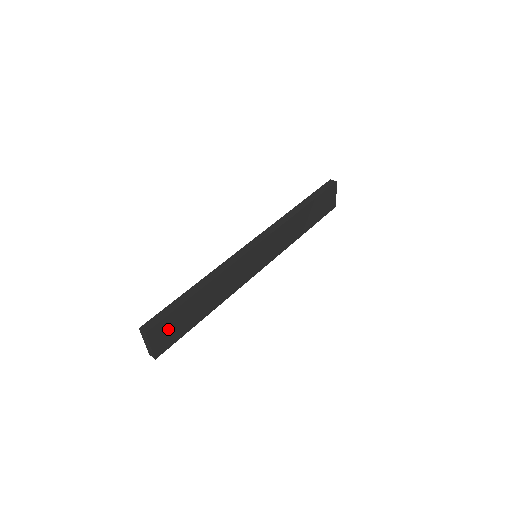
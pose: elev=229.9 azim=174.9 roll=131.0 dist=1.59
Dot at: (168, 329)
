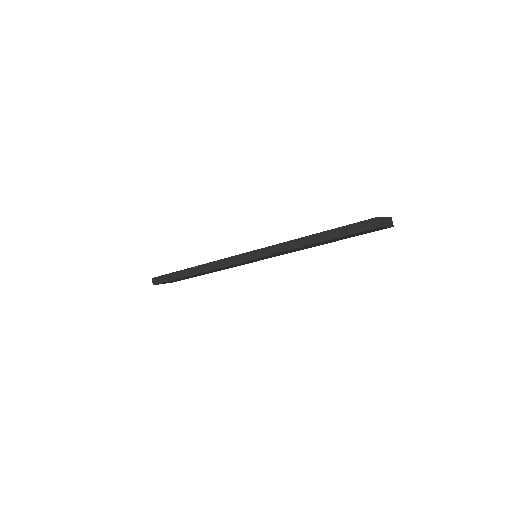
Dot at: occluded
